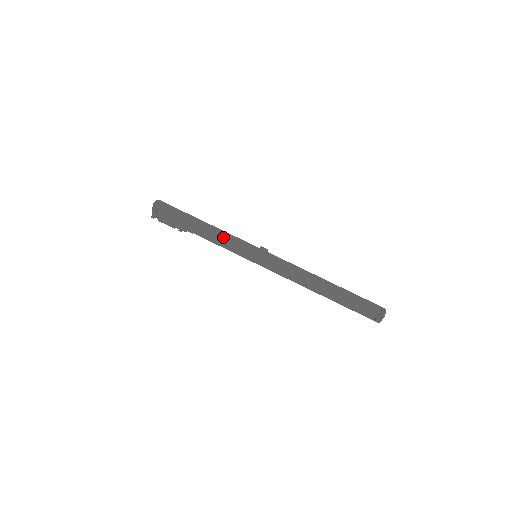
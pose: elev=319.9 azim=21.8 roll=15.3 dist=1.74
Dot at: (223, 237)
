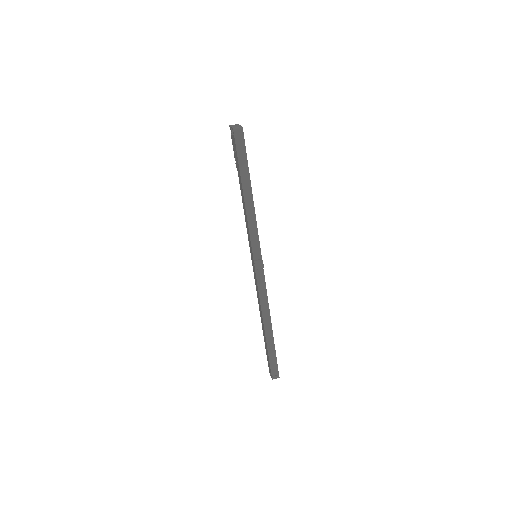
Dot at: (248, 222)
